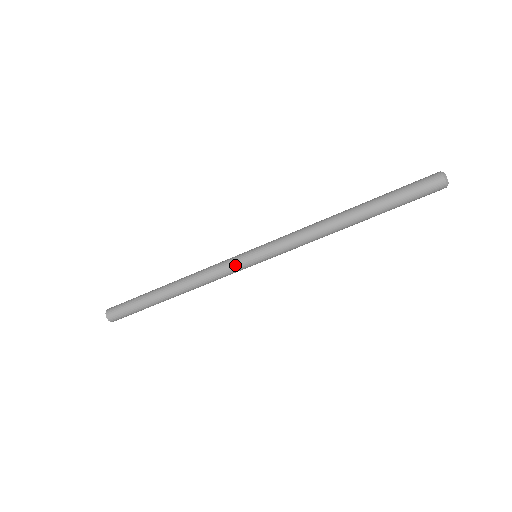
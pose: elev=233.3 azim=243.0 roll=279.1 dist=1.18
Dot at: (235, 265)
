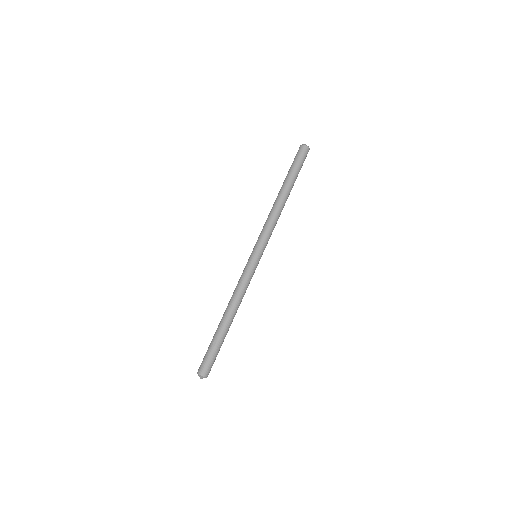
Dot at: (252, 269)
